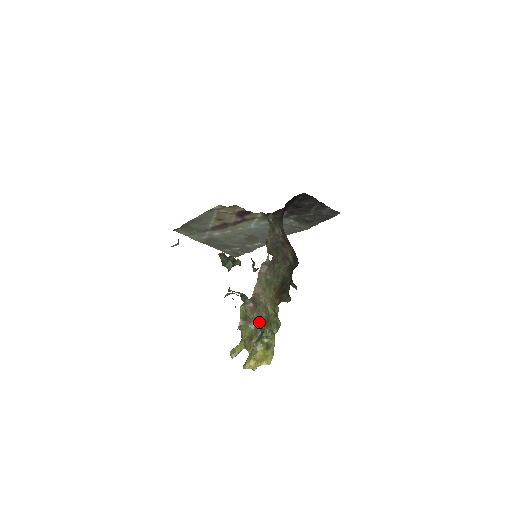
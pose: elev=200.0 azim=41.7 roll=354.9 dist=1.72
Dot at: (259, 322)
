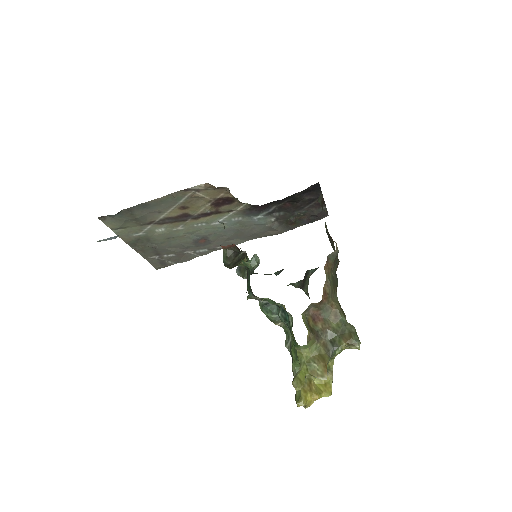
Dot at: (328, 335)
